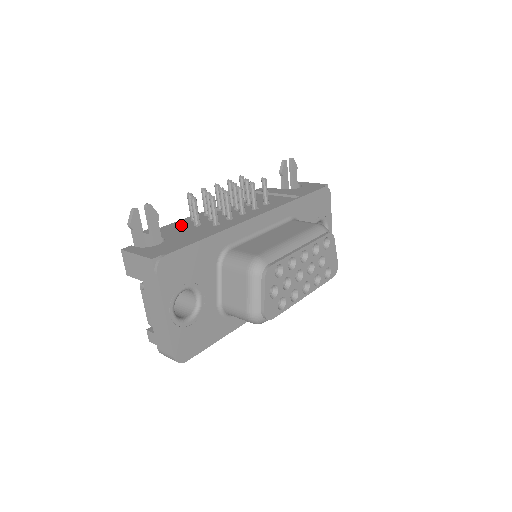
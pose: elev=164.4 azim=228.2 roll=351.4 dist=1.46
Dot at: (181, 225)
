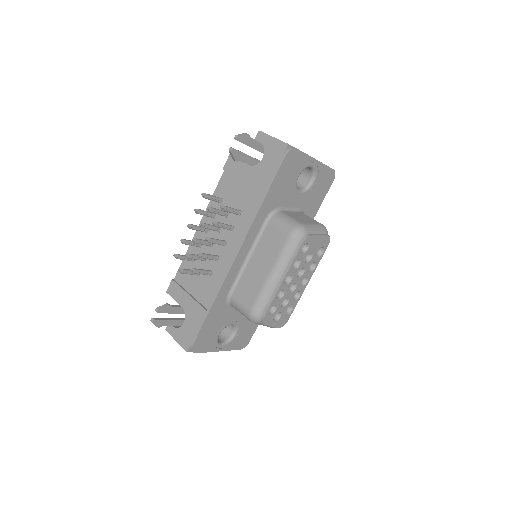
Dot at: occluded
